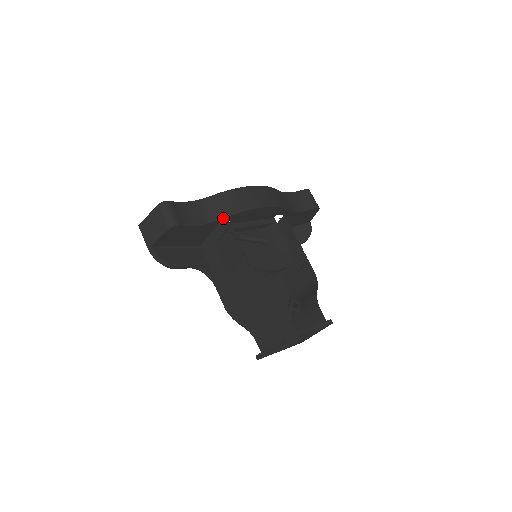
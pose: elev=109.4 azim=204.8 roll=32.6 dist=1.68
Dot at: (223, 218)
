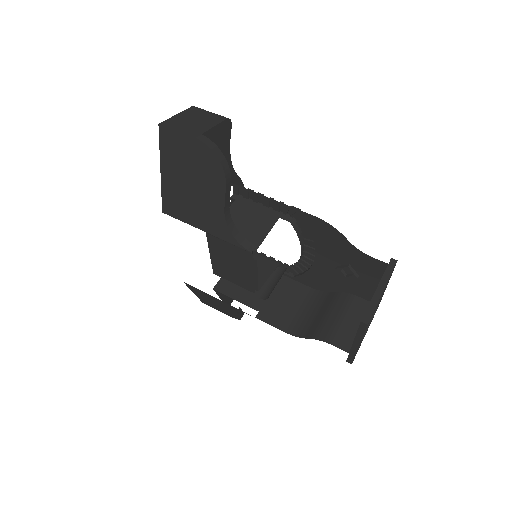
Dot at: (237, 176)
